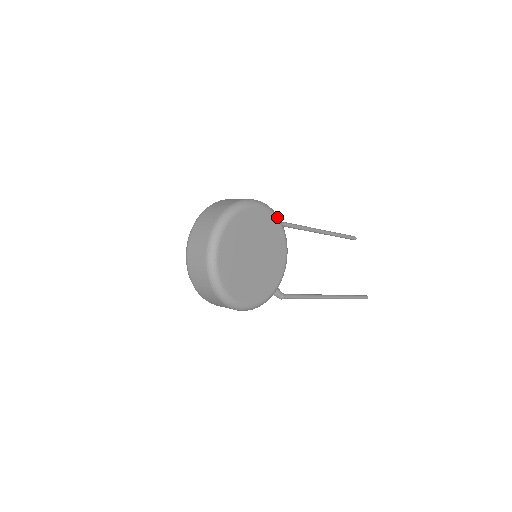
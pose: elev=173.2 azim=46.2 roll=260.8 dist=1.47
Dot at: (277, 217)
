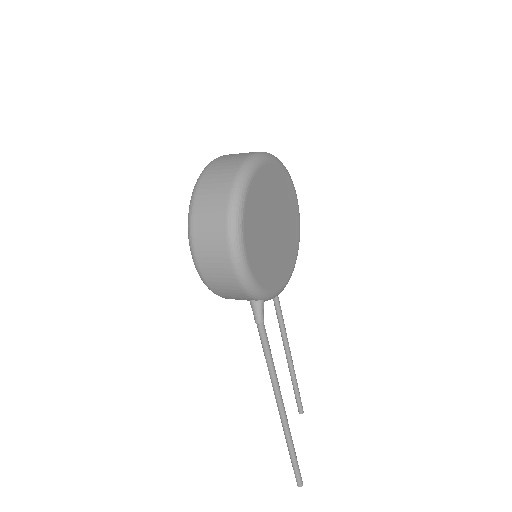
Dot at: occluded
